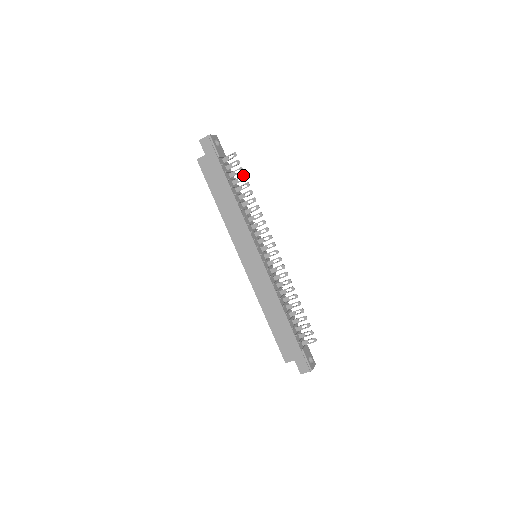
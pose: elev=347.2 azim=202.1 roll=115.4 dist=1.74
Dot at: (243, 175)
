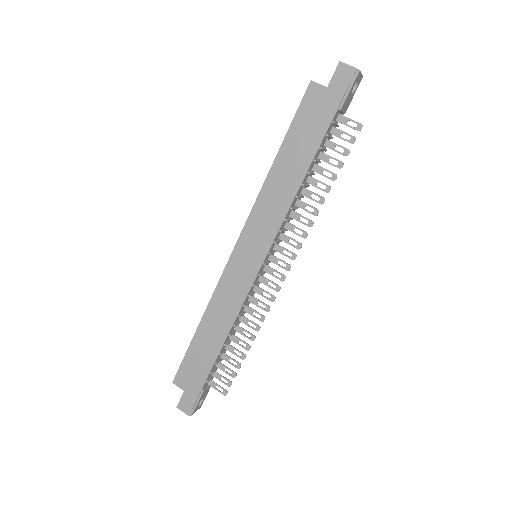
Dot at: (341, 161)
